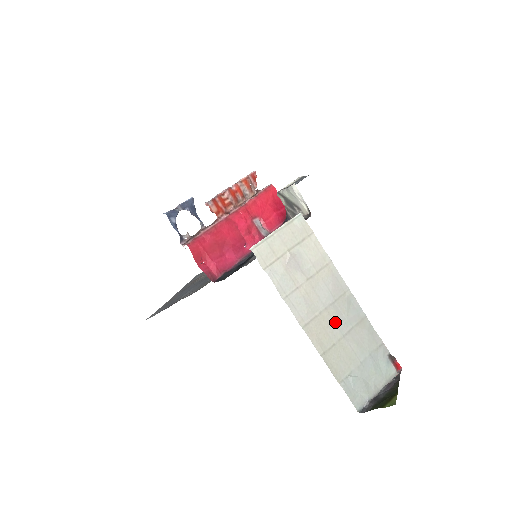
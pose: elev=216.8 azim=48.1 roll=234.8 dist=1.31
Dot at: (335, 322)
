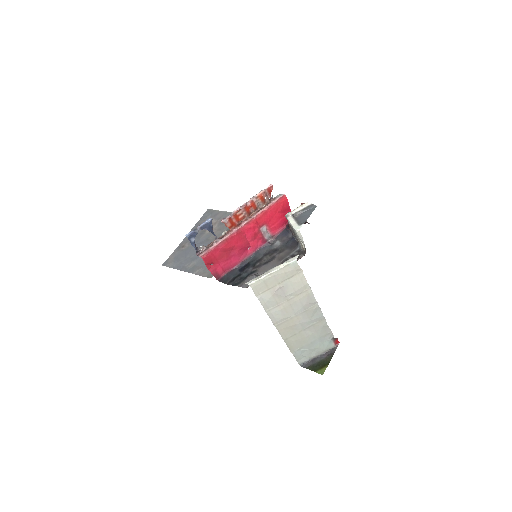
Dot at: (300, 323)
